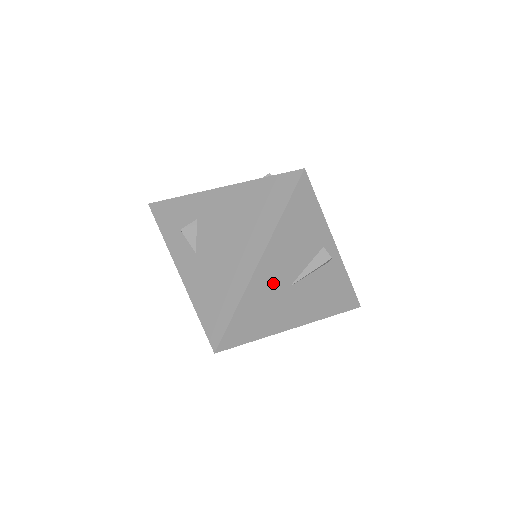
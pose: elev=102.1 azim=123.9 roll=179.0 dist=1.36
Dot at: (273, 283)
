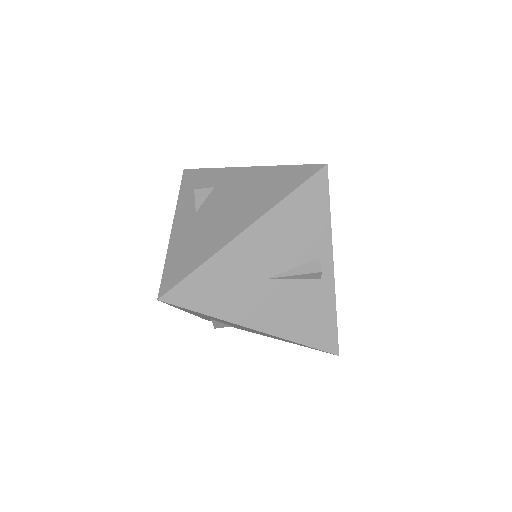
Dot at: (250, 263)
